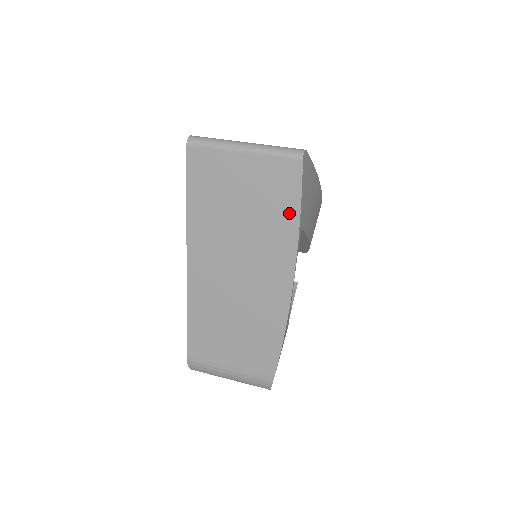
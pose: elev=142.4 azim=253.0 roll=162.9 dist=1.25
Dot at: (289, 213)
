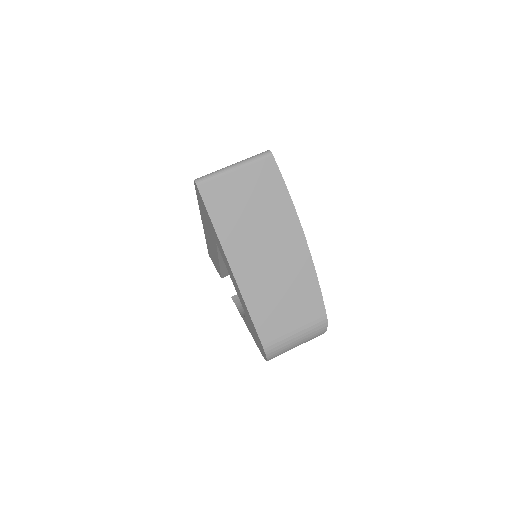
Dot at: (281, 192)
